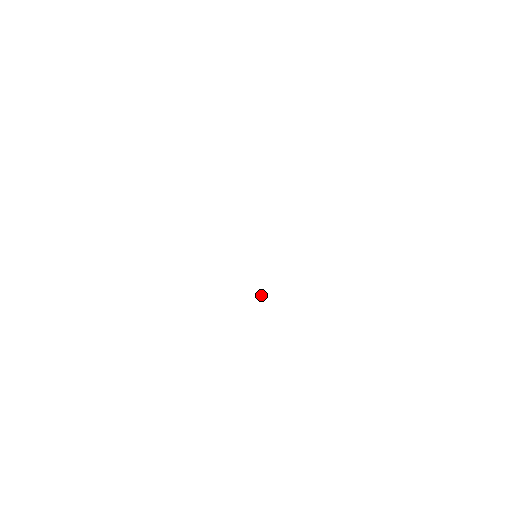
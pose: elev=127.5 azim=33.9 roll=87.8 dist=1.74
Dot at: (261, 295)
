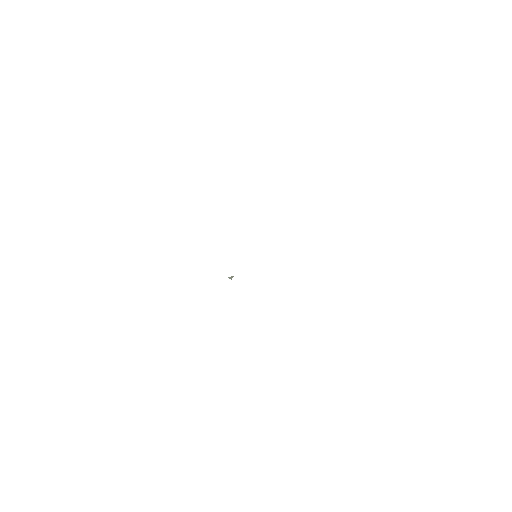
Dot at: (230, 278)
